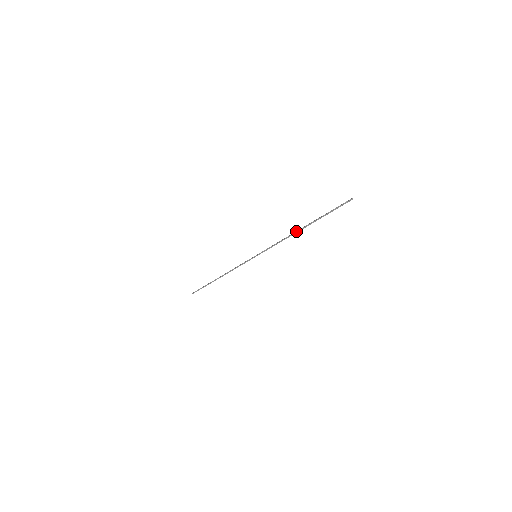
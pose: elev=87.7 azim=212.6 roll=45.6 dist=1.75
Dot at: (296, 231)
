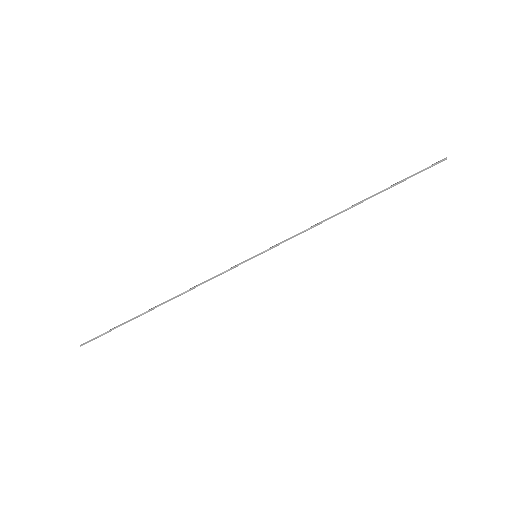
Dot at: occluded
